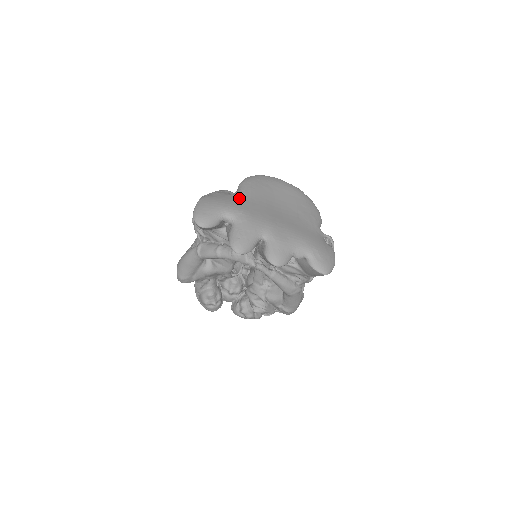
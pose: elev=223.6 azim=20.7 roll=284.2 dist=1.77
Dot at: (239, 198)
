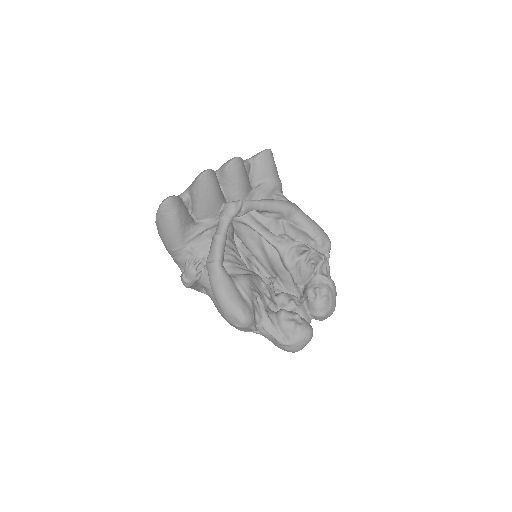
Dot at: occluded
